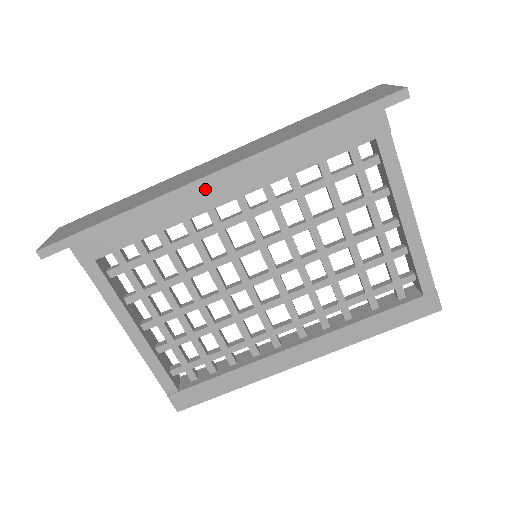
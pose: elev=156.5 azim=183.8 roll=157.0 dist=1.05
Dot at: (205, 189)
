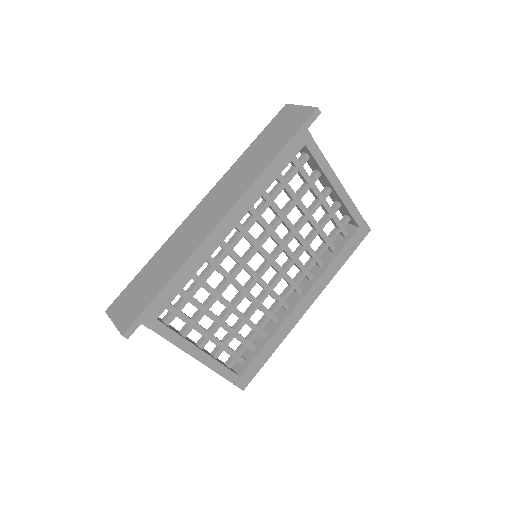
Dot at: occluded
